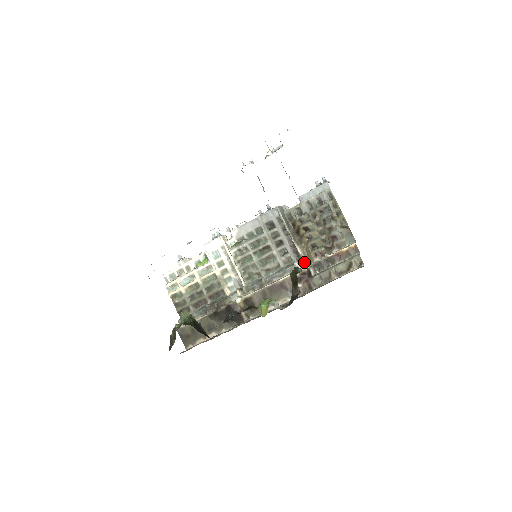
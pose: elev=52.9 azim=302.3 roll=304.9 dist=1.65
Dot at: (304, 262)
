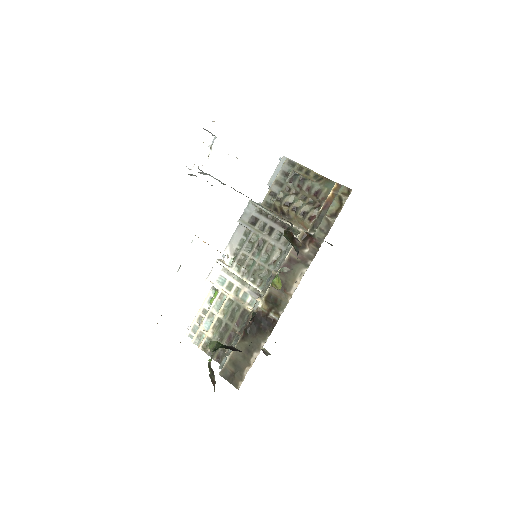
Dot at: occluded
